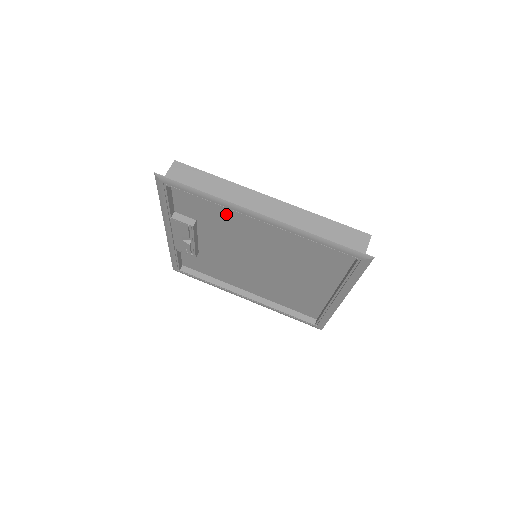
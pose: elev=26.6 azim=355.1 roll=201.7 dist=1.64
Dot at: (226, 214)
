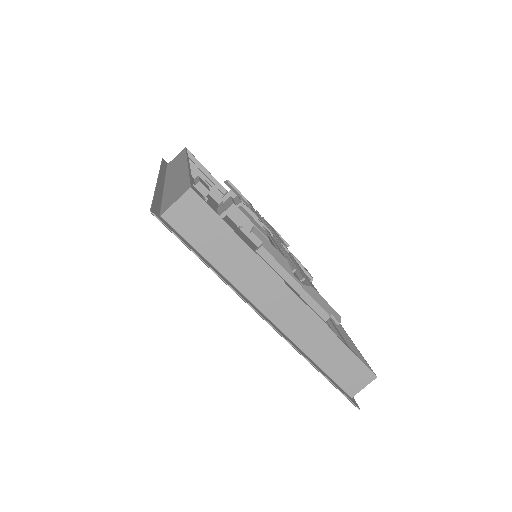
Dot at: occluded
